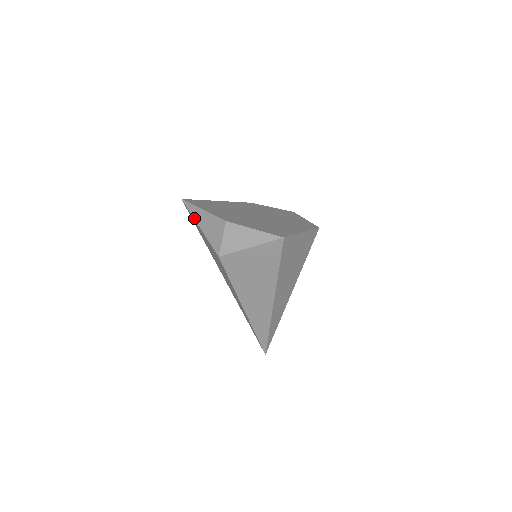
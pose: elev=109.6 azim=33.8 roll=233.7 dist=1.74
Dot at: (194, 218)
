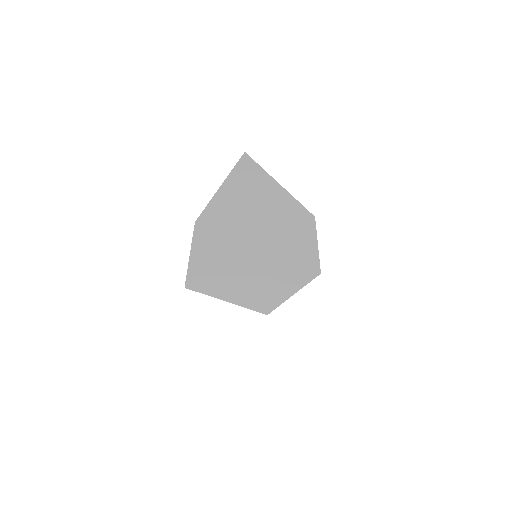
Dot at: occluded
